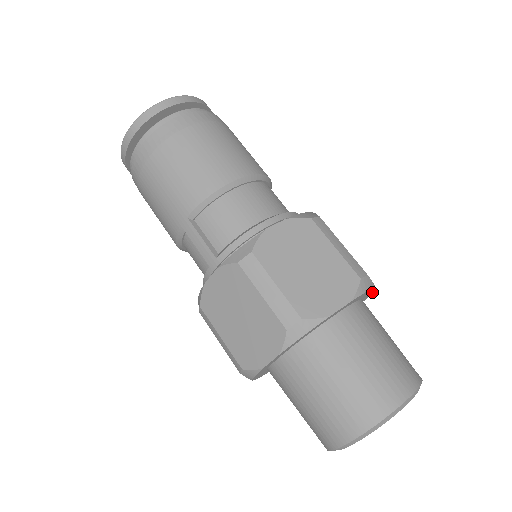
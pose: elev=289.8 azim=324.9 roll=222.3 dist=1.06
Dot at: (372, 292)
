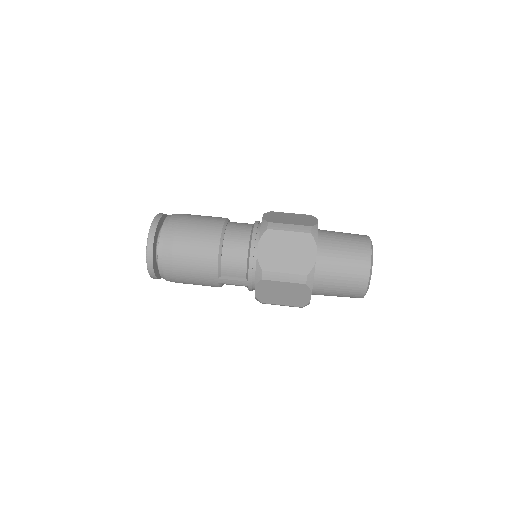
Dot at: occluded
